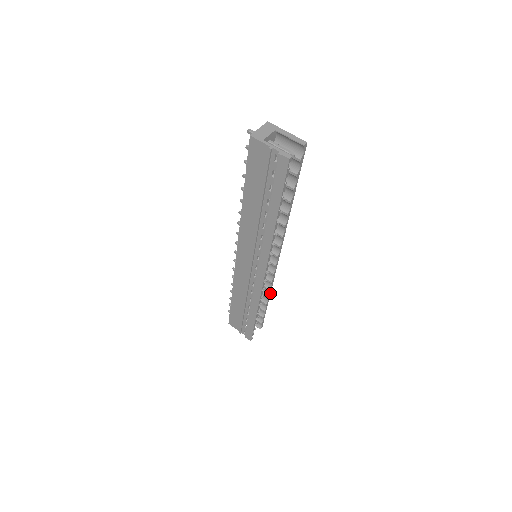
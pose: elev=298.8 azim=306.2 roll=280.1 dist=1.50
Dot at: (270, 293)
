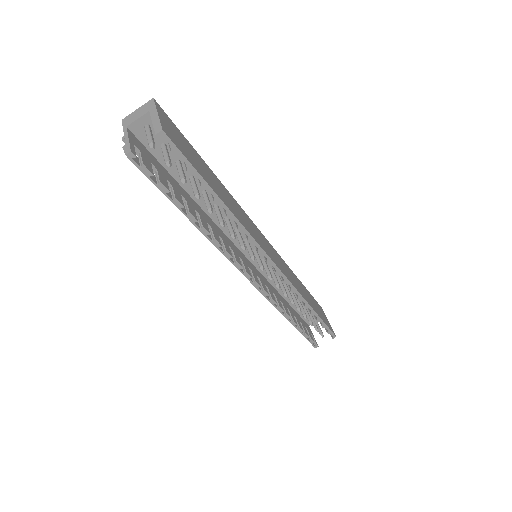
Dot at: (307, 302)
